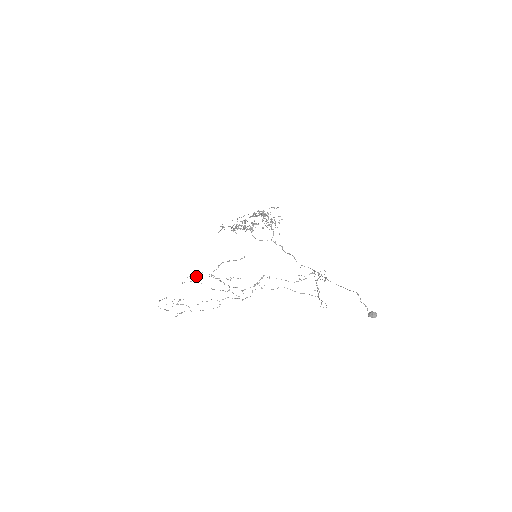
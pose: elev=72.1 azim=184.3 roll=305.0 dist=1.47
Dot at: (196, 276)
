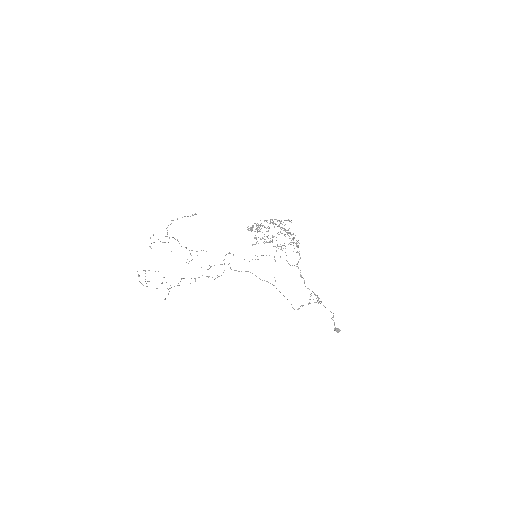
Dot at: occluded
